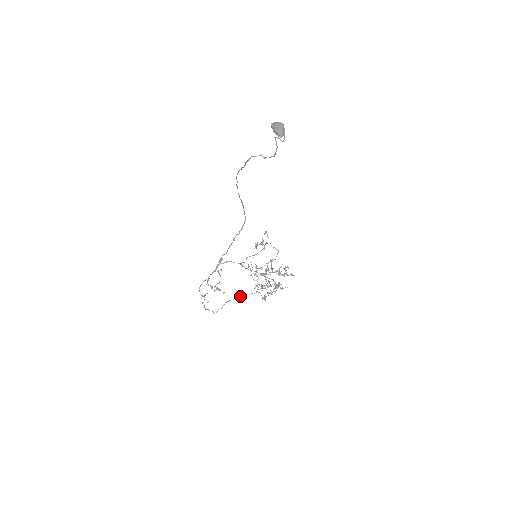
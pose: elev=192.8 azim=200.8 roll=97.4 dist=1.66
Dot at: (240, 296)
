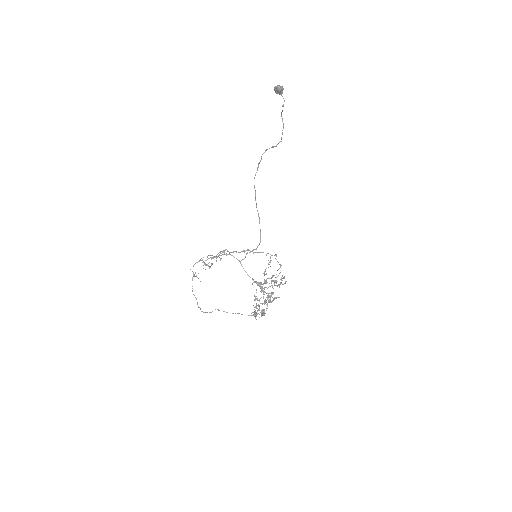
Dot at: occluded
